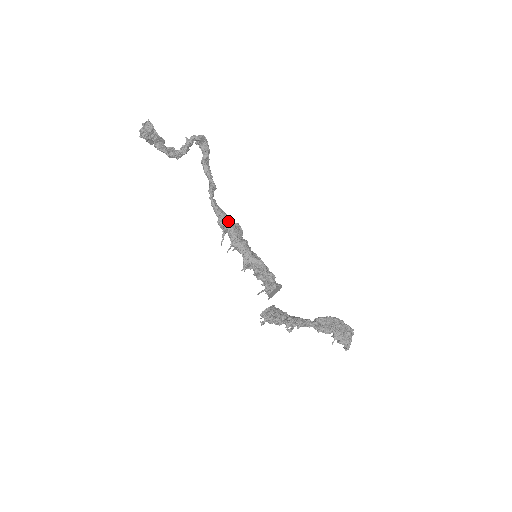
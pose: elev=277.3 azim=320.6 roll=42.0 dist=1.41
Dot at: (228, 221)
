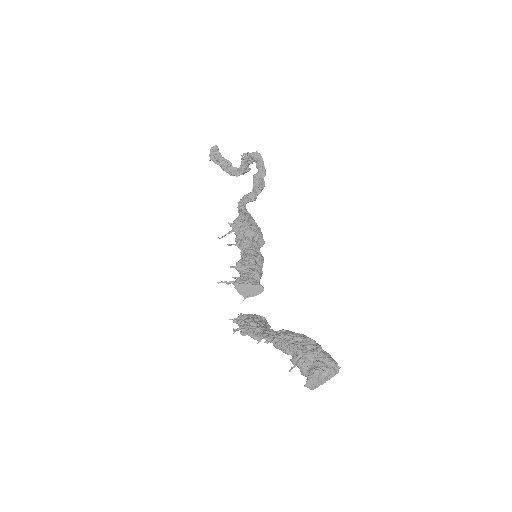
Dot at: (240, 220)
